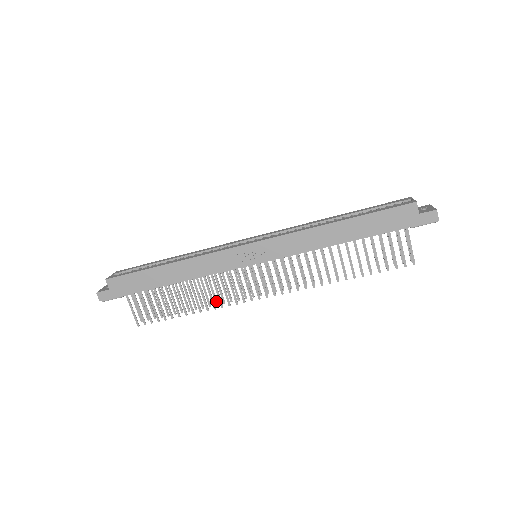
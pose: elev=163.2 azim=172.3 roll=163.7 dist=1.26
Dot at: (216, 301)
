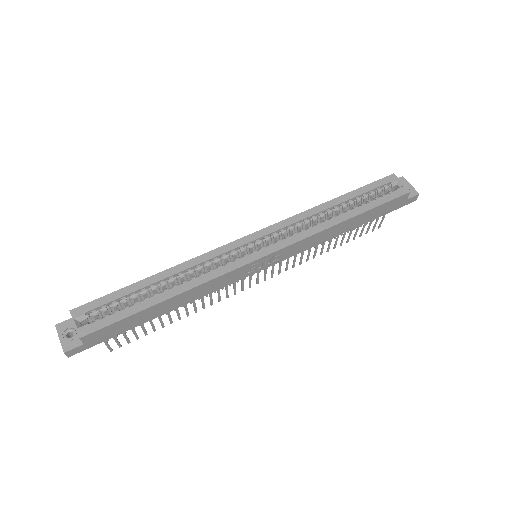
Dot at: occluded
